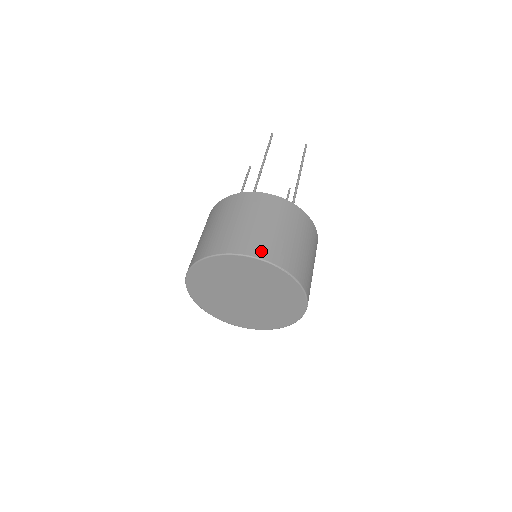
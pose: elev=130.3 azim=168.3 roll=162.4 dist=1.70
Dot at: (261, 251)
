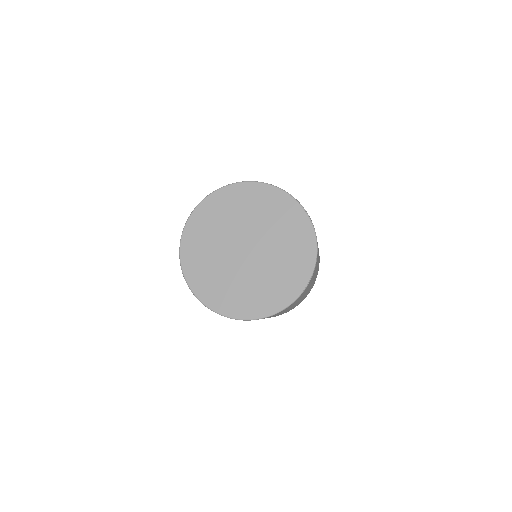
Dot at: occluded
